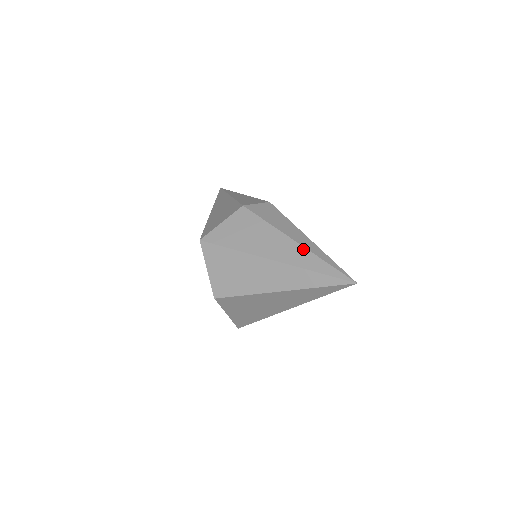
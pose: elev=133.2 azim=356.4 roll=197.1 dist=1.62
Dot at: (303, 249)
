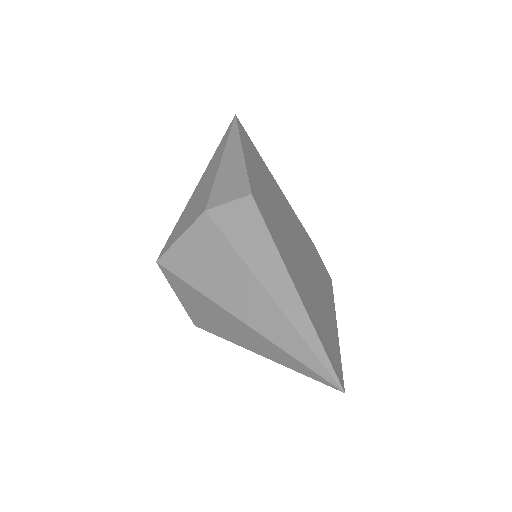
Dot at: (275, 308)
